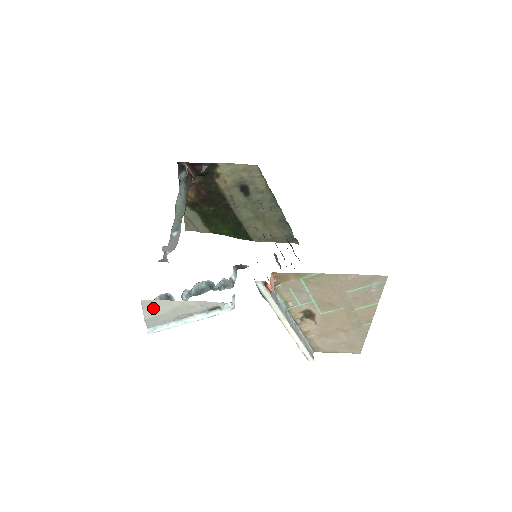
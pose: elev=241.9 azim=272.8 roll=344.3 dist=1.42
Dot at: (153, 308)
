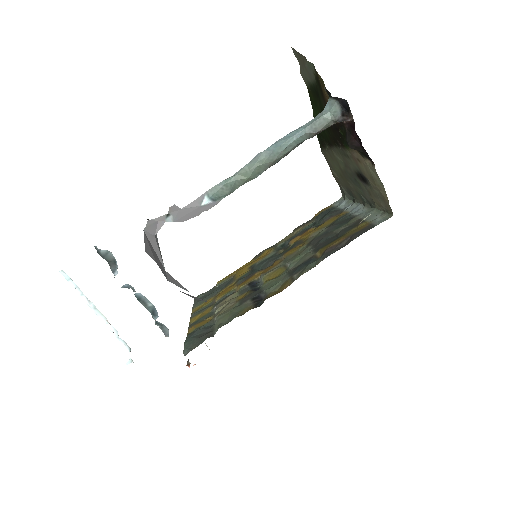
Dot at: occluded
